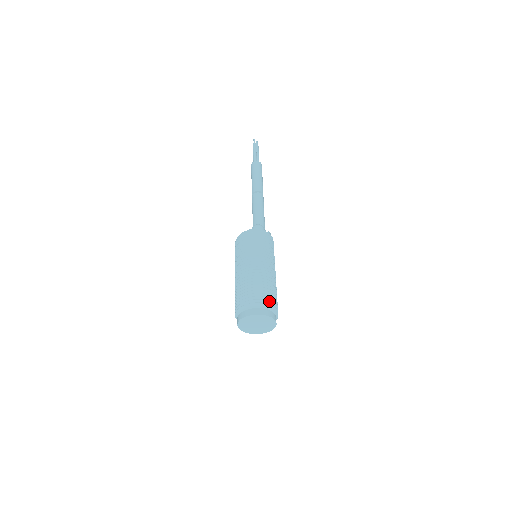
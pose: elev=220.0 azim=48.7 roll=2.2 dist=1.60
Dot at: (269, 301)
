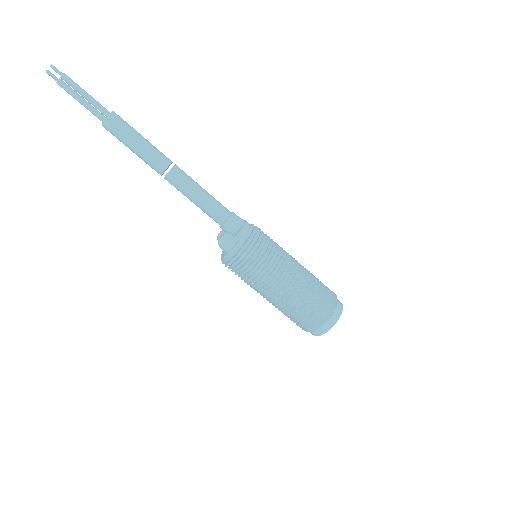
Dot at: (316, 321)
